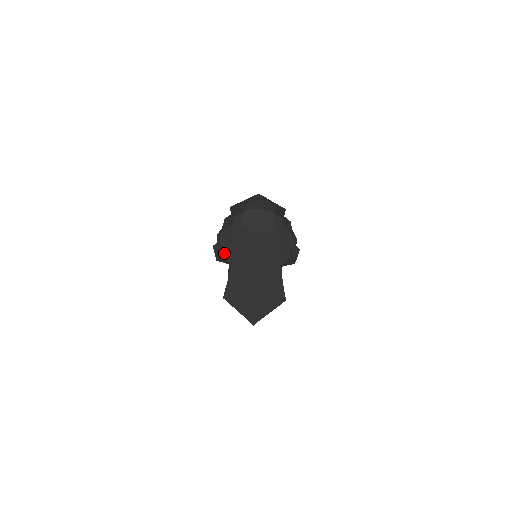
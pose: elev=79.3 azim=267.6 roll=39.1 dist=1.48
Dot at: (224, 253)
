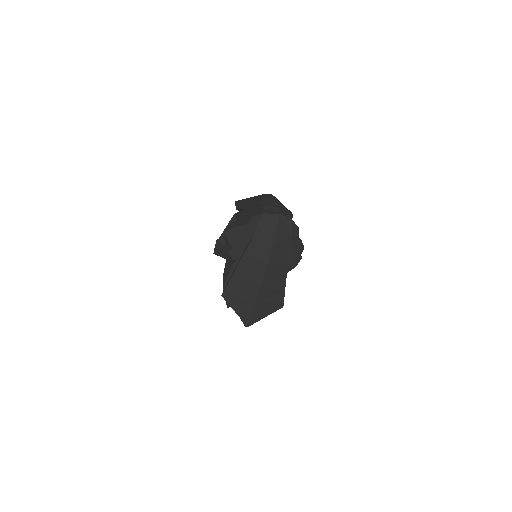
Dot at: (231, 251)
